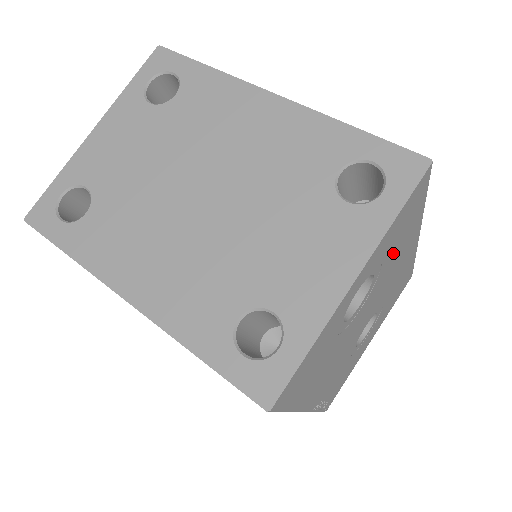
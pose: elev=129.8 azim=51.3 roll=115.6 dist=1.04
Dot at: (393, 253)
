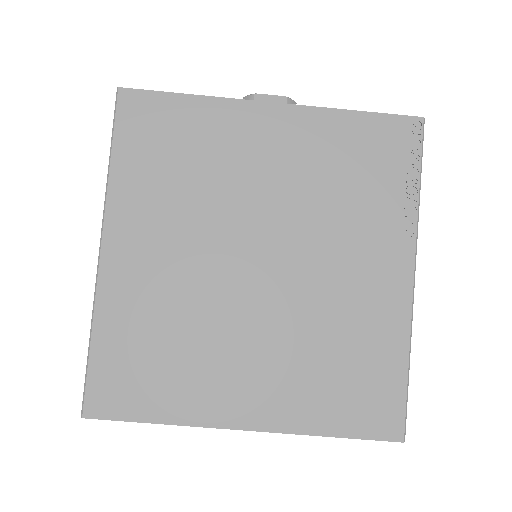
Dot at: occluded
